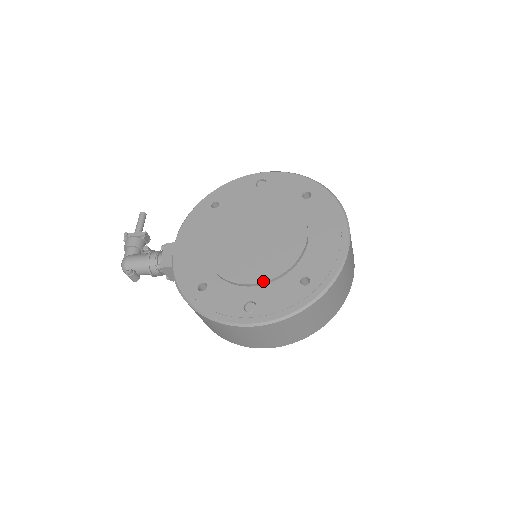
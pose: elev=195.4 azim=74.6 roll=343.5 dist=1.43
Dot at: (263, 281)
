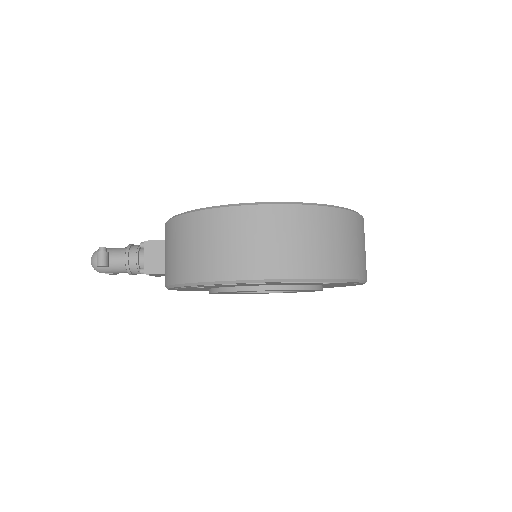
Dot at: occluded
